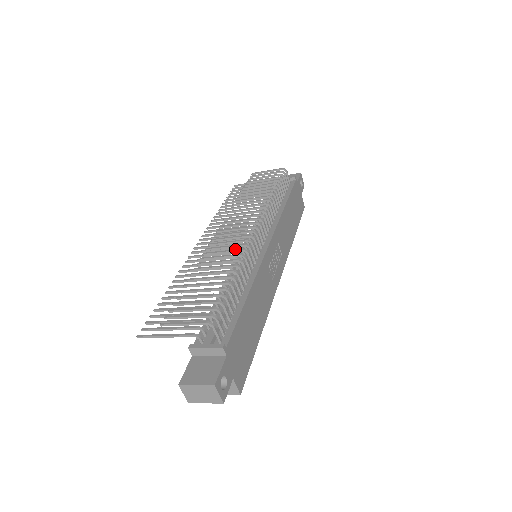
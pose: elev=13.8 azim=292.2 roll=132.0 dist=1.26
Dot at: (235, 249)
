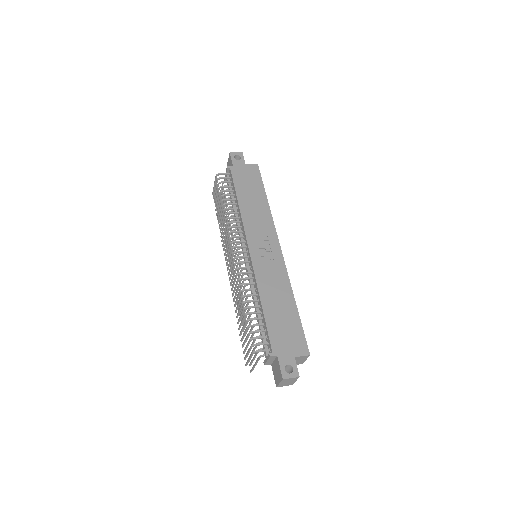
Dot at: (236, 283)
